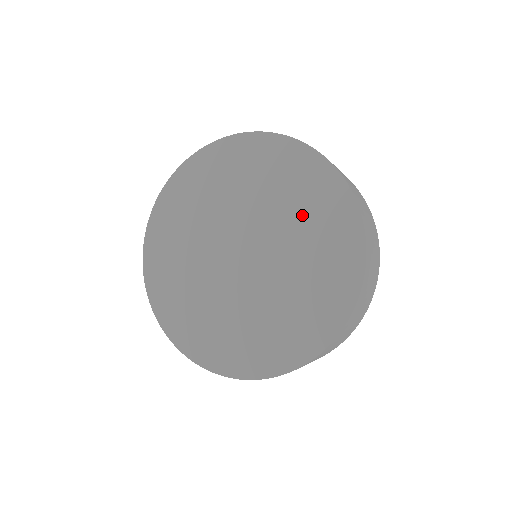
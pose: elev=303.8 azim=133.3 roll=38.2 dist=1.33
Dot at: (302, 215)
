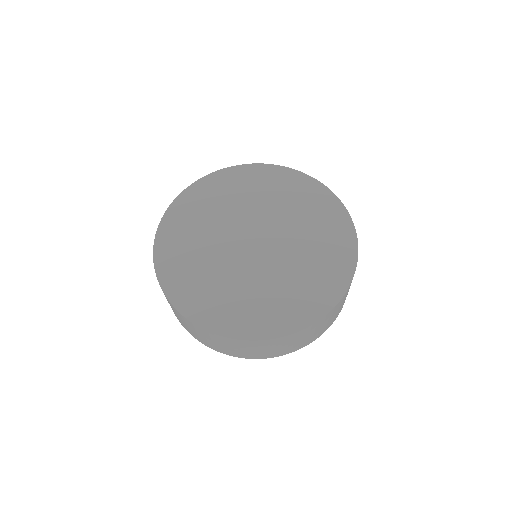
Dot at: (281, 198)
